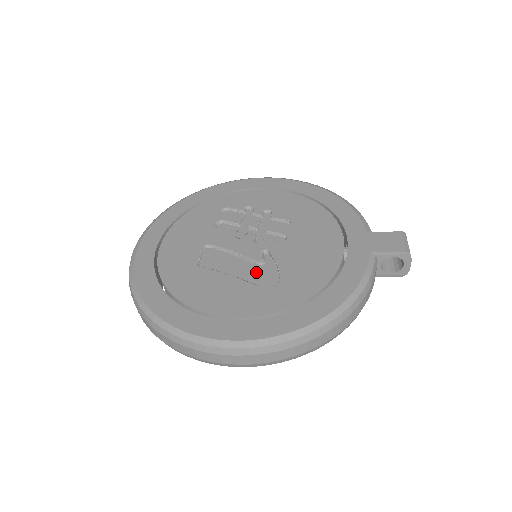
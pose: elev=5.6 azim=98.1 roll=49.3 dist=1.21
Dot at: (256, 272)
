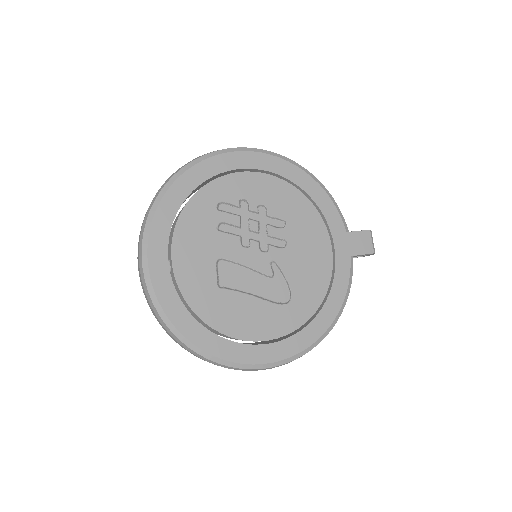
Dot at: (270, 287)
